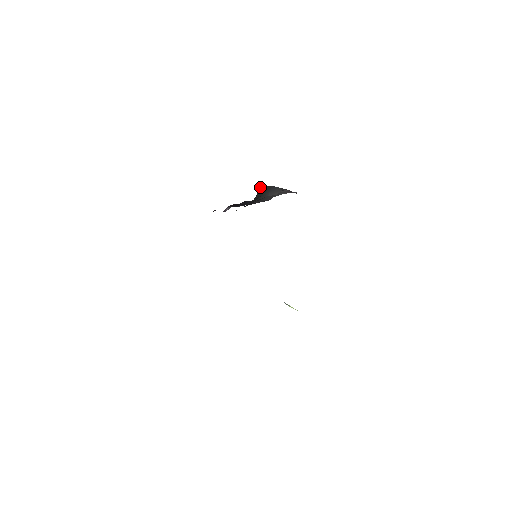
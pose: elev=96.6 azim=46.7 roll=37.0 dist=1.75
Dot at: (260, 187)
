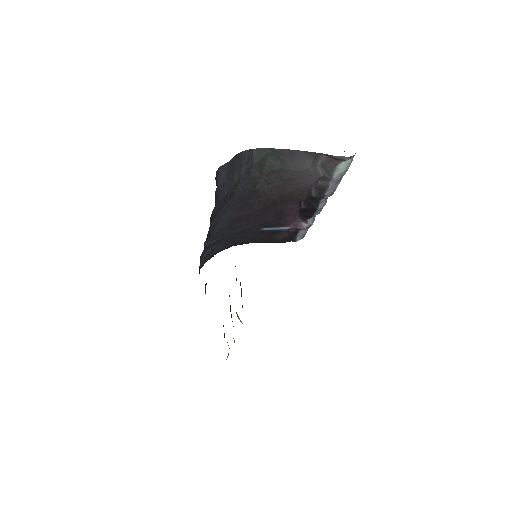
Dot at: occluded
